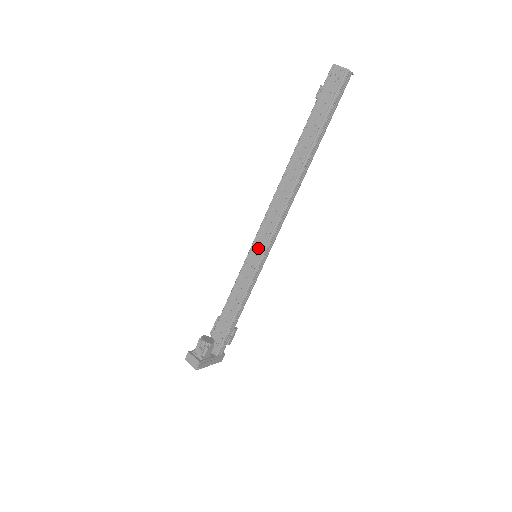
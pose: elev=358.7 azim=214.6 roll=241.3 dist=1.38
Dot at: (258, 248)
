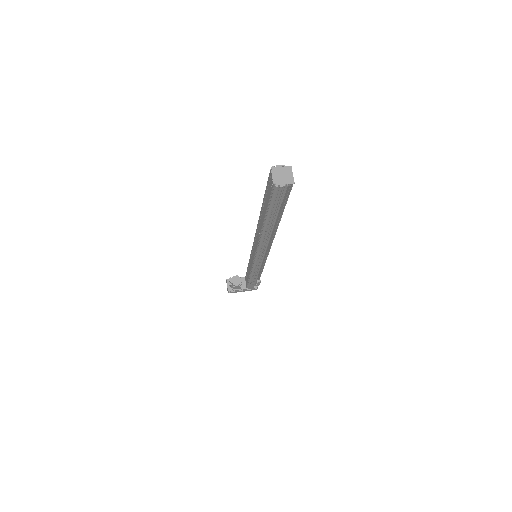
Dot at: (253, 255)
